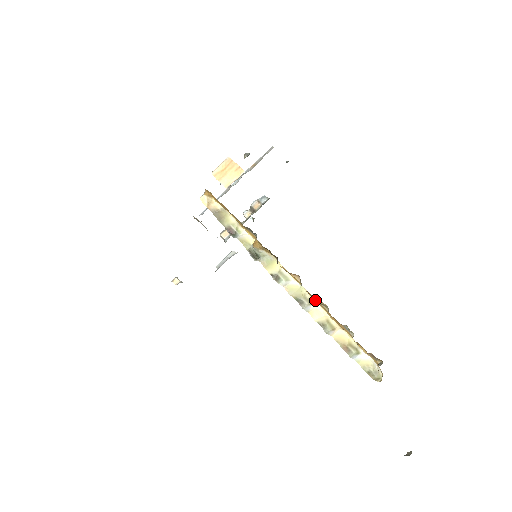
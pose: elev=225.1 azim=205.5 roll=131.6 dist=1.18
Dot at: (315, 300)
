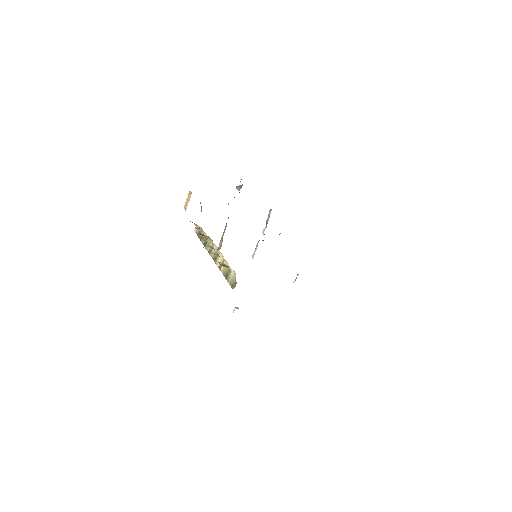
Dot at: occluded
